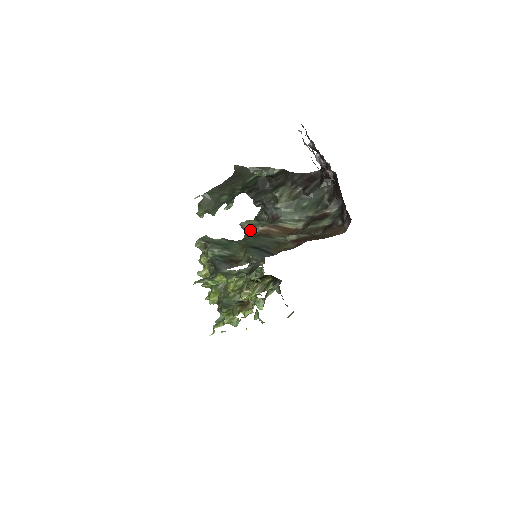
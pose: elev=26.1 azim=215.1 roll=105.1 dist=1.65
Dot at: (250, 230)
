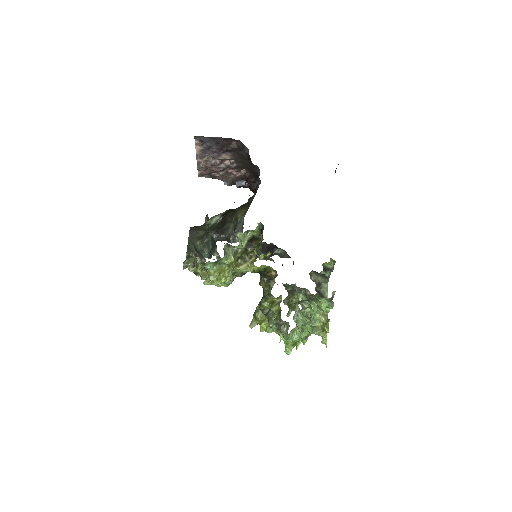
Dot at: occluded
